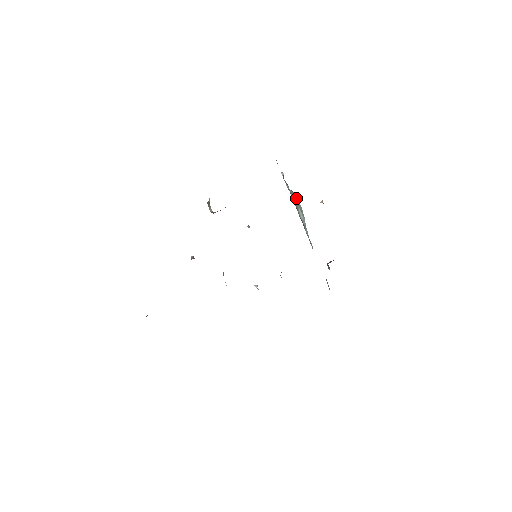
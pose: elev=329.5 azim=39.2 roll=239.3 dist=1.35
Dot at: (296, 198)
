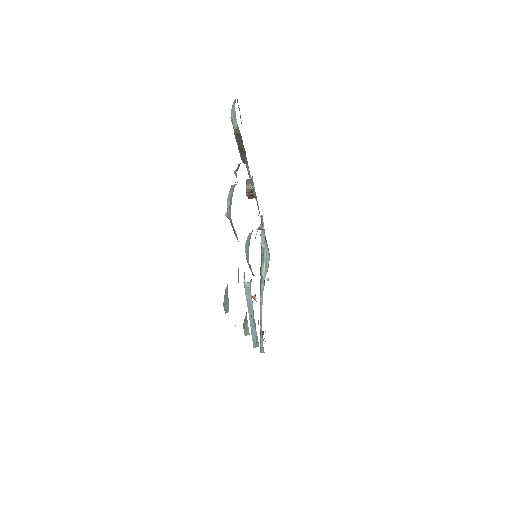
Dot at: (266, 253)
